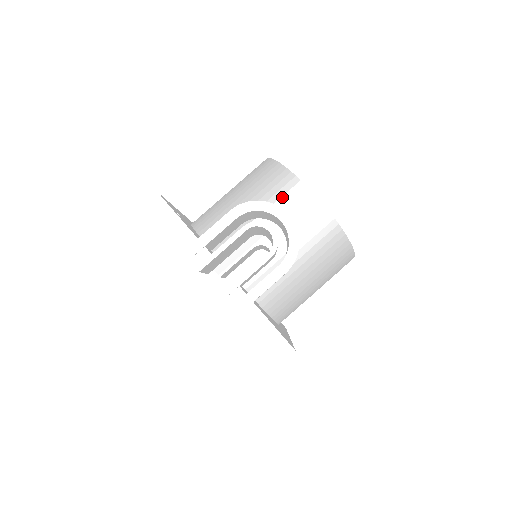
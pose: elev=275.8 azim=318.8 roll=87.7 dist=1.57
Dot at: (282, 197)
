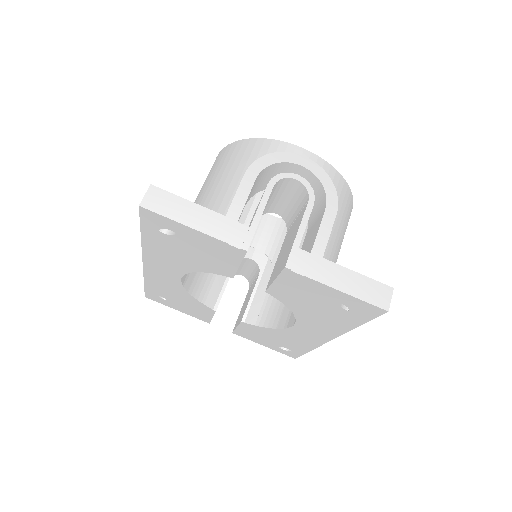
Dot at: occluded
